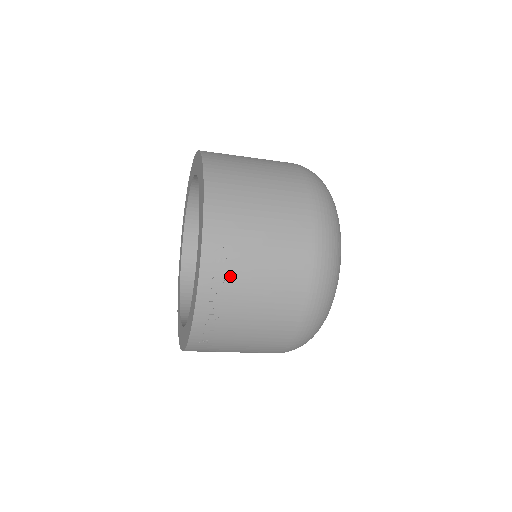
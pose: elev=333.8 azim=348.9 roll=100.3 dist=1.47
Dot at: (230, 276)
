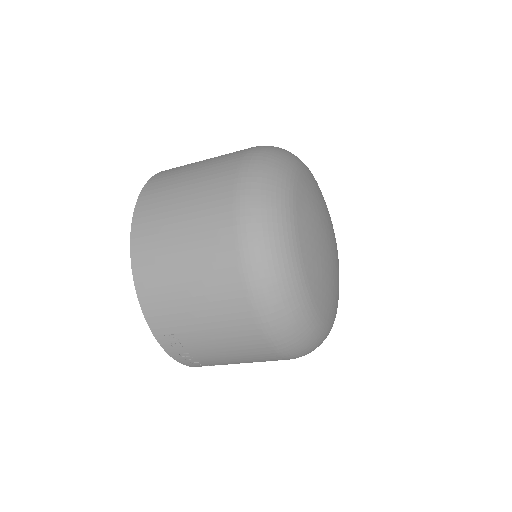
Dot at: (193, 352)
